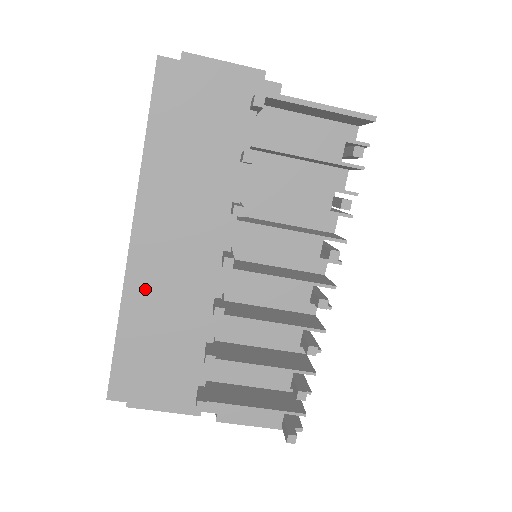
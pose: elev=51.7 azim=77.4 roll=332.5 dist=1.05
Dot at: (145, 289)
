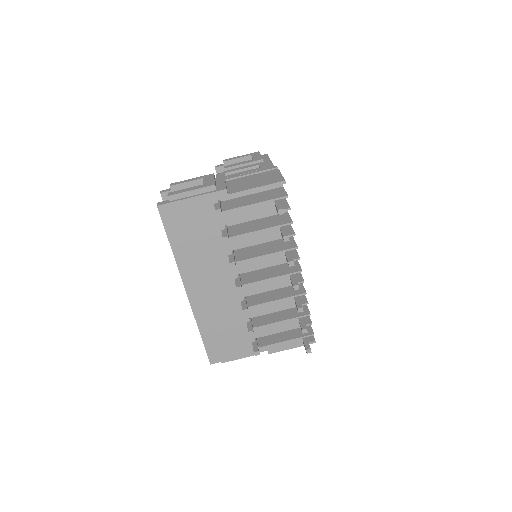
Dot at: (204, 311)
